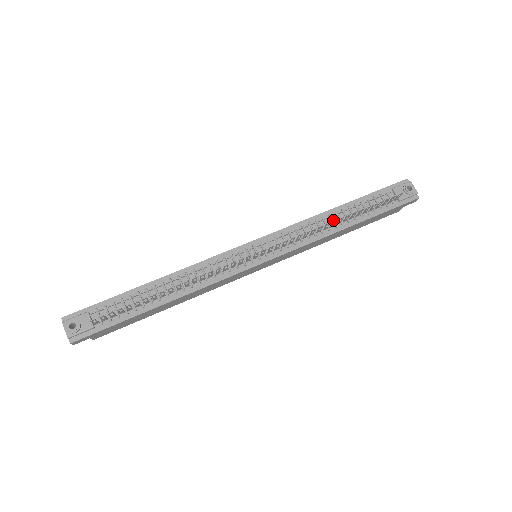
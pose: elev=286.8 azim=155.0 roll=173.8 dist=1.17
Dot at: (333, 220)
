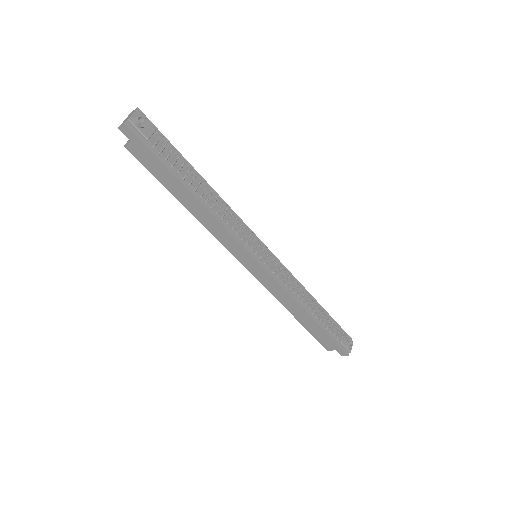
Dot at: occluded
